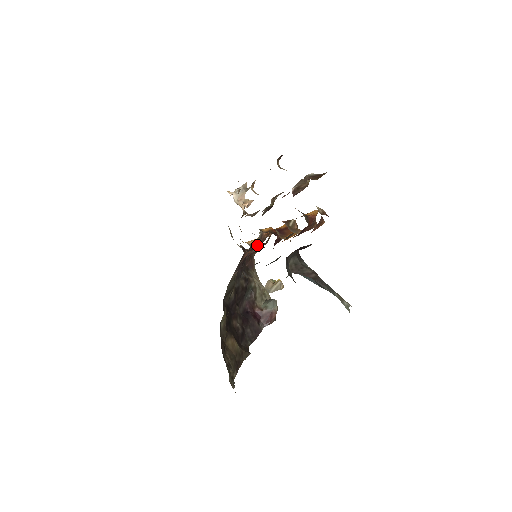
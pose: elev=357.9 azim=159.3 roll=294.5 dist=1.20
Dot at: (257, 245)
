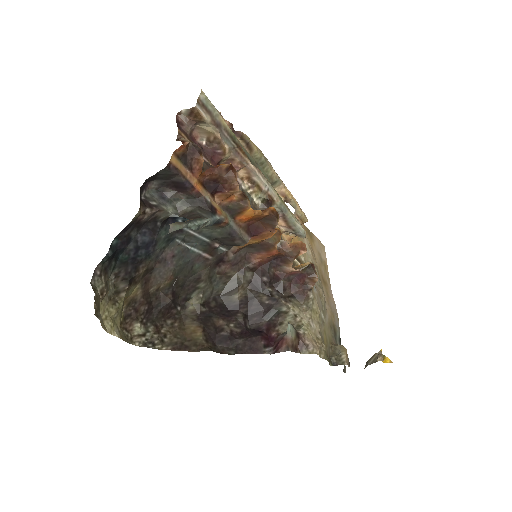
Dot at: (284, 259)
